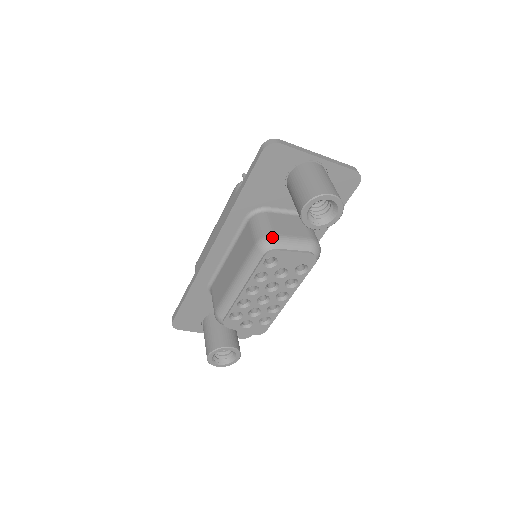
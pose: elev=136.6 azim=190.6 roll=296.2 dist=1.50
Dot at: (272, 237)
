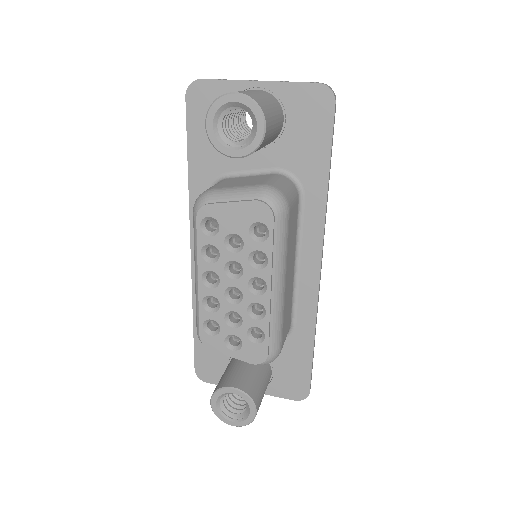
Dot at: (206, 192)
